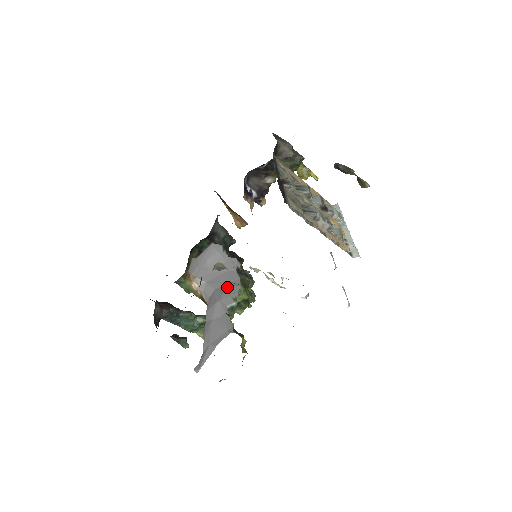
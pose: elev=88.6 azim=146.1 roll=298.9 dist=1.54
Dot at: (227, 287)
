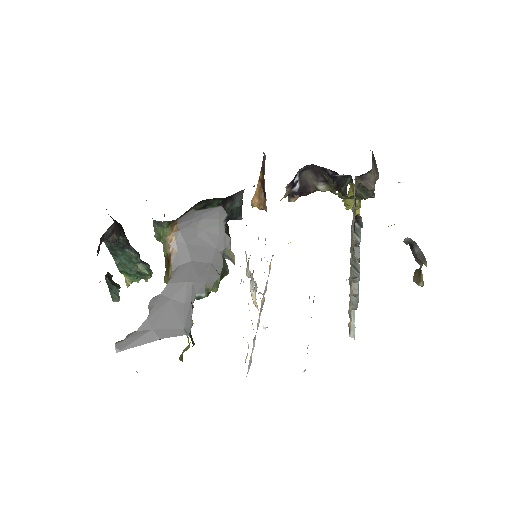
Dot at: (207, 269)
